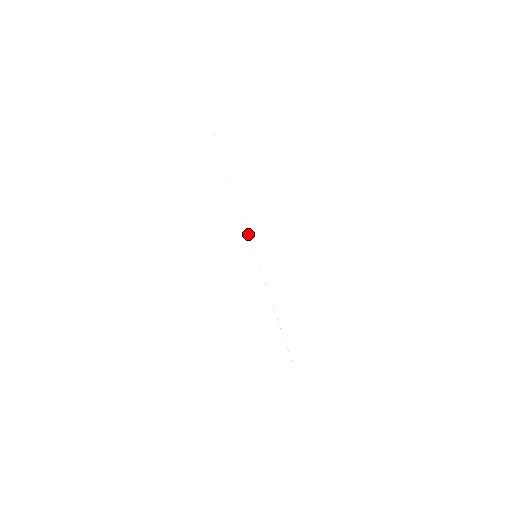
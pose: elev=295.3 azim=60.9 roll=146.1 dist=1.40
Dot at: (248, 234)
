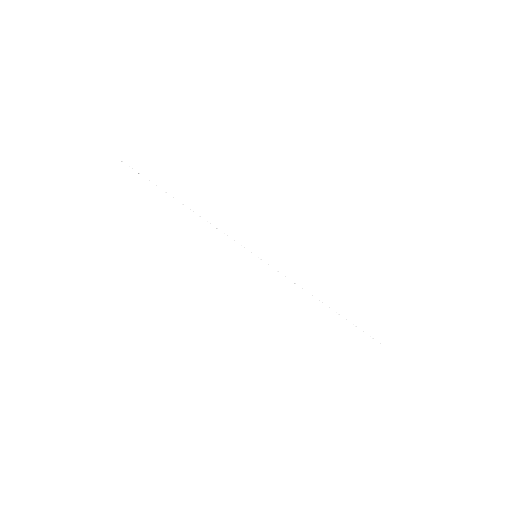
Dot at: occluded
